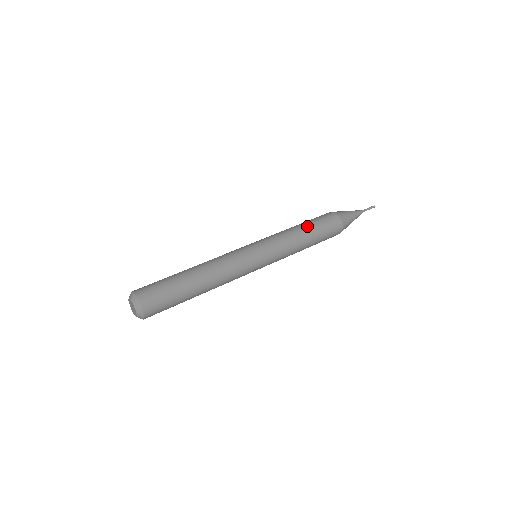
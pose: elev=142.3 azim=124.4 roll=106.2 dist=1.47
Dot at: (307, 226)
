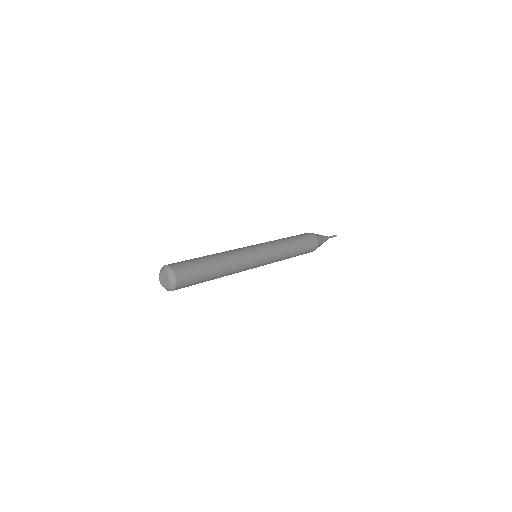
Dot at: (291, 237)
